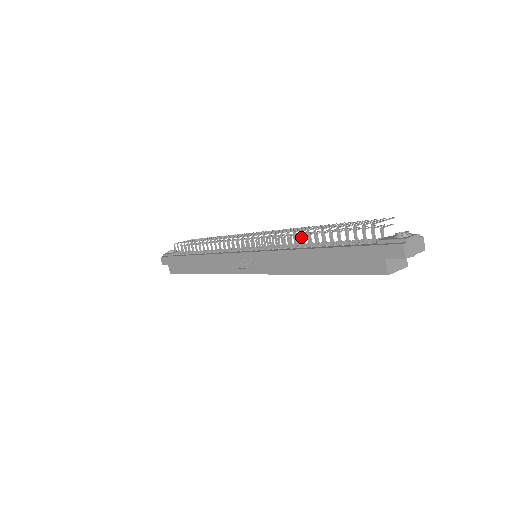
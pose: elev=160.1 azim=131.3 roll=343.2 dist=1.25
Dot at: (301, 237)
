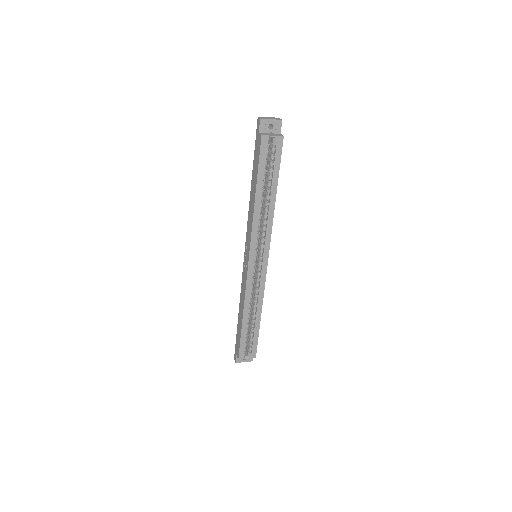
Dot at: occluded
